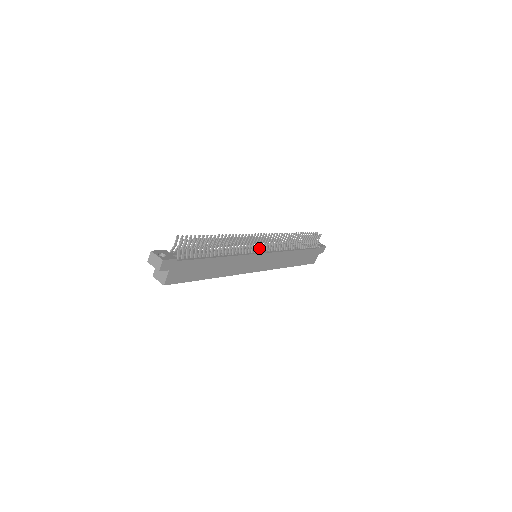
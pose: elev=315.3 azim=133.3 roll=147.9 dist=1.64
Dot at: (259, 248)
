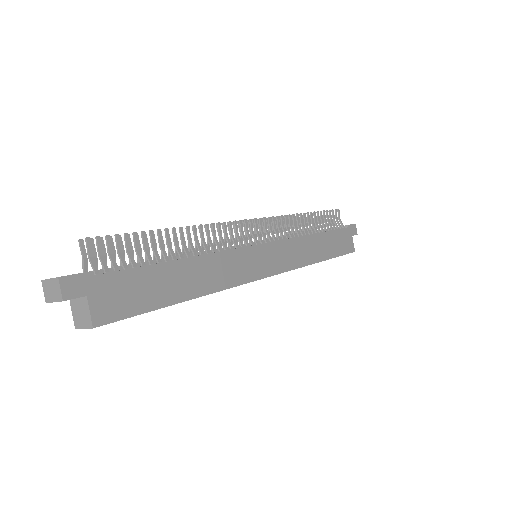
Dot at: (253, 242)
